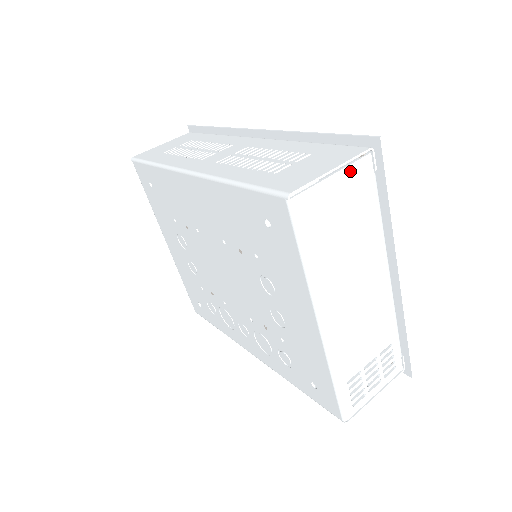
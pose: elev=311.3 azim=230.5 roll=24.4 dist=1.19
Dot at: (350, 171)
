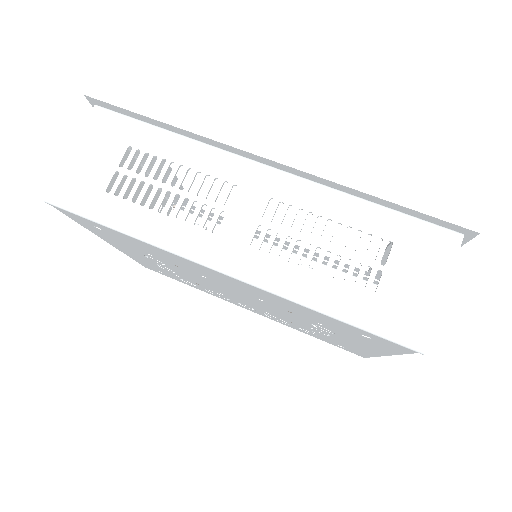
Dot at: occluded
